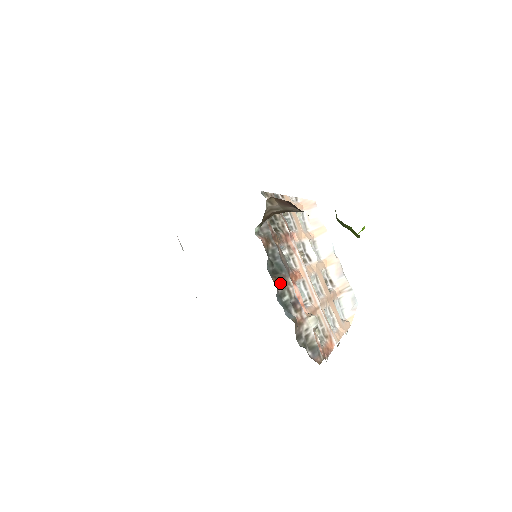
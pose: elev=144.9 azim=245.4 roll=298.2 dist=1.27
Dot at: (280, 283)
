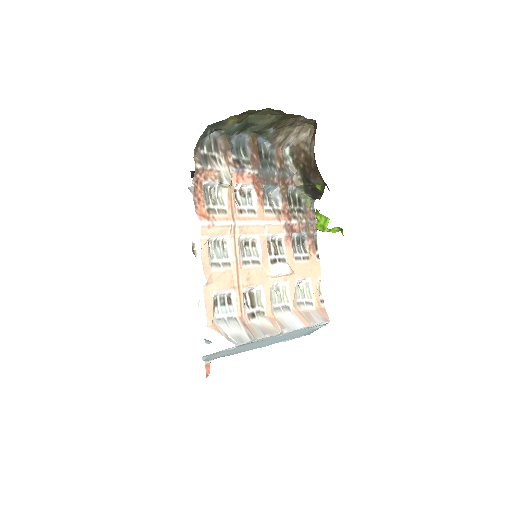
Dot at: (254, 151)
